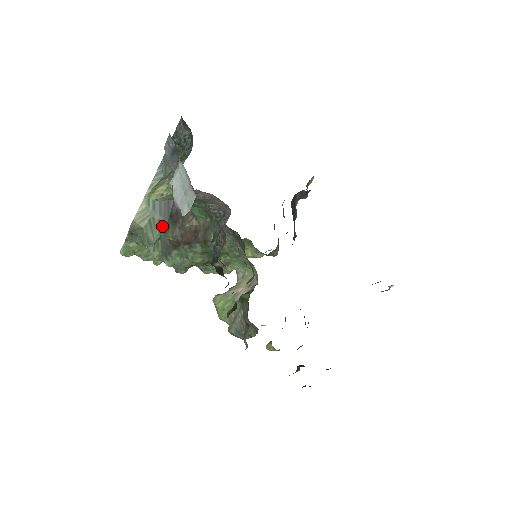
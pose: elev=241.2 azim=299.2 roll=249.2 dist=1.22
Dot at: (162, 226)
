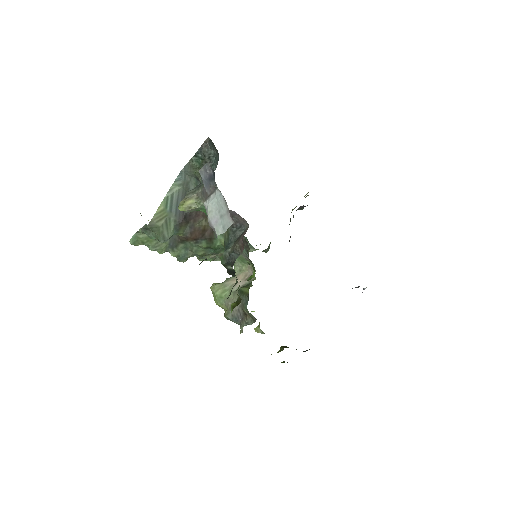
Dot at: (176, 225)
